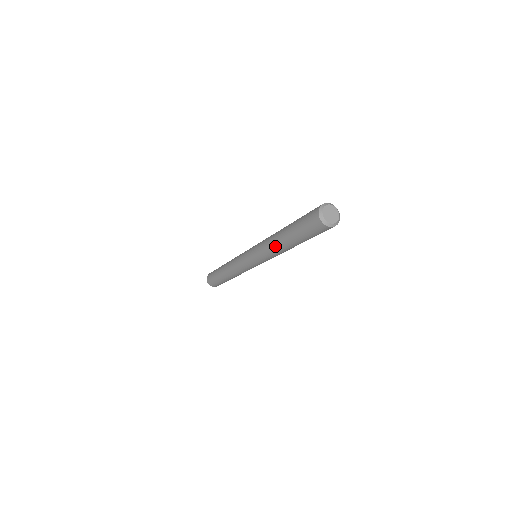
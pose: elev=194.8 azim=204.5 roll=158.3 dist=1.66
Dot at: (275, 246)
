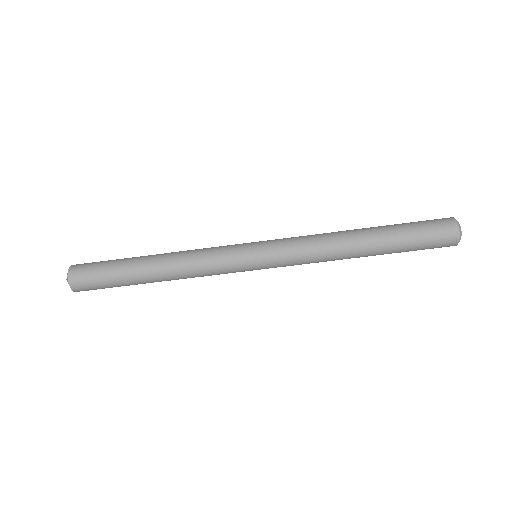
Dot at: (339, 231)
